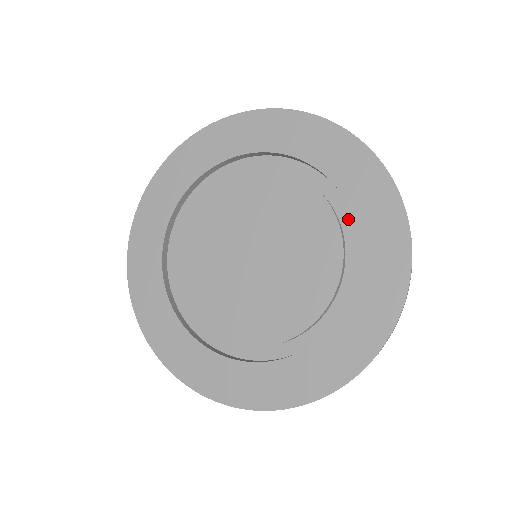
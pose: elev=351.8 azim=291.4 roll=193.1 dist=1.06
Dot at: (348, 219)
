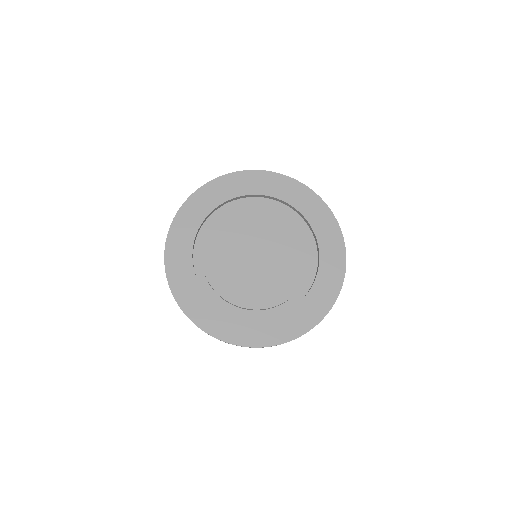
Dot at: (309, 234)
